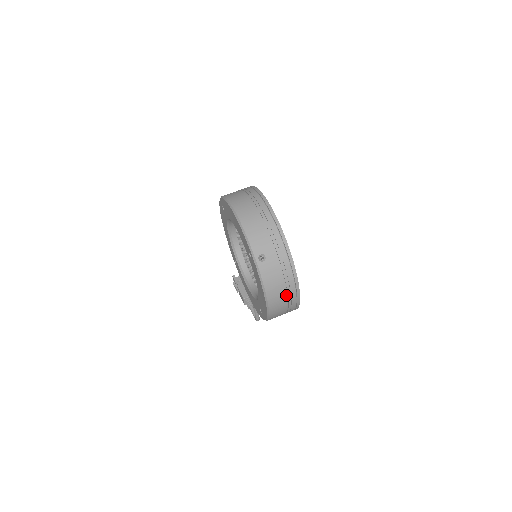
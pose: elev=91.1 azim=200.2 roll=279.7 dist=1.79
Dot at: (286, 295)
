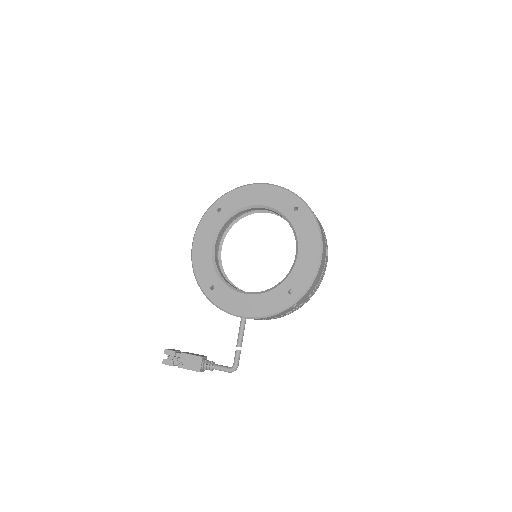
Dot at: (325, 253)
